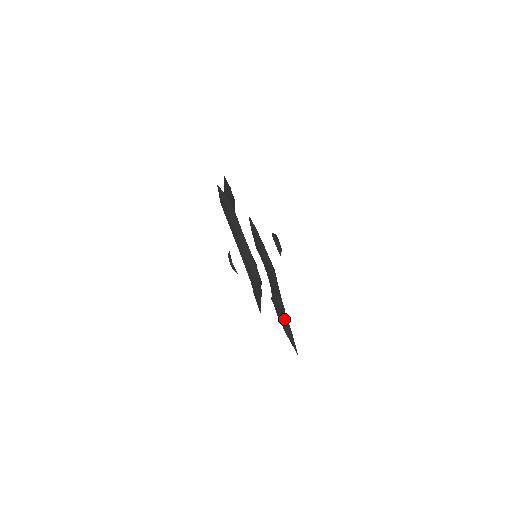
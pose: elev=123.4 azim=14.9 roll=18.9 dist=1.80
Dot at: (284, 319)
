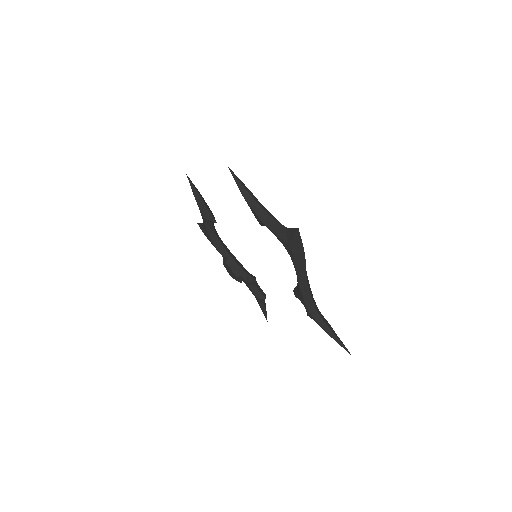
Dot at: (264, 299)
